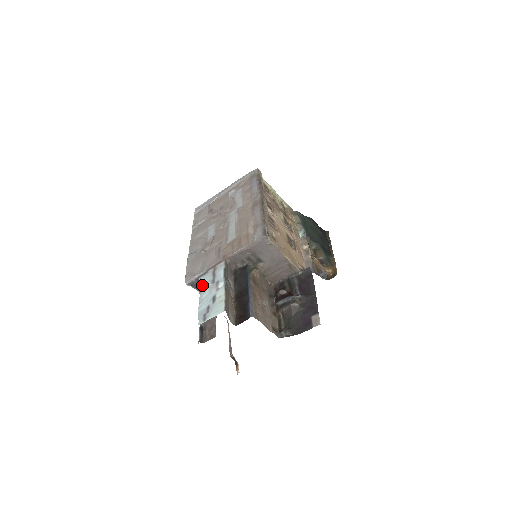
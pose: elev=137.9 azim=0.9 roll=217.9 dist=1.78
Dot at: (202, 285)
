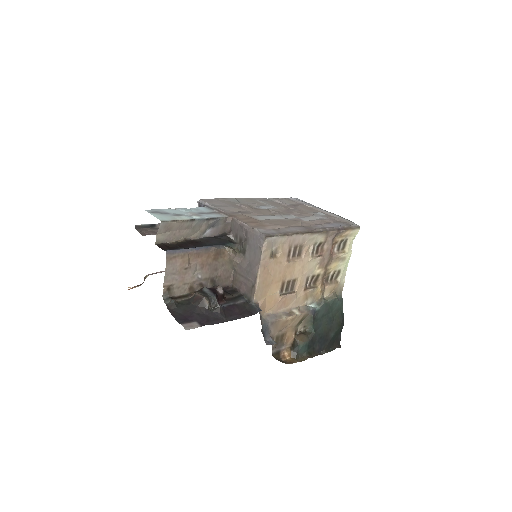
Dot at: (196, 208)
